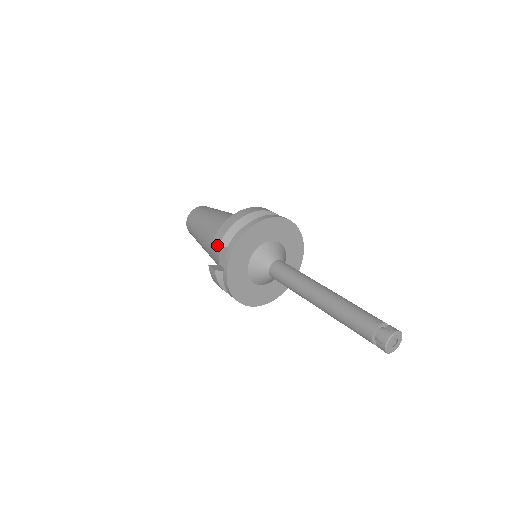
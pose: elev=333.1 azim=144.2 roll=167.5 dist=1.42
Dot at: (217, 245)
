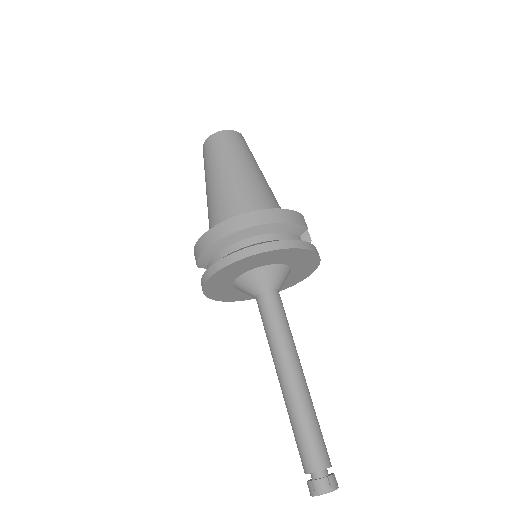
Dot at: (196, 264)
